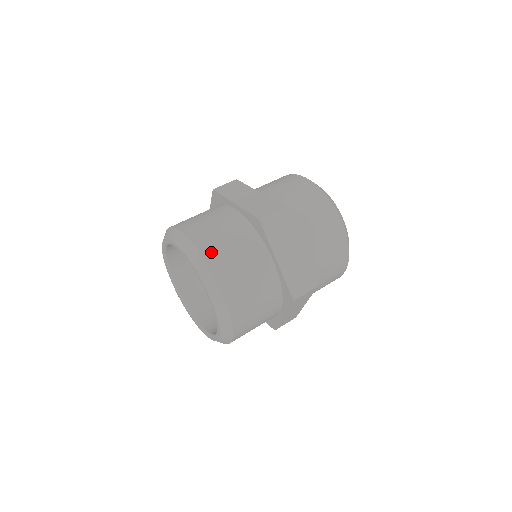
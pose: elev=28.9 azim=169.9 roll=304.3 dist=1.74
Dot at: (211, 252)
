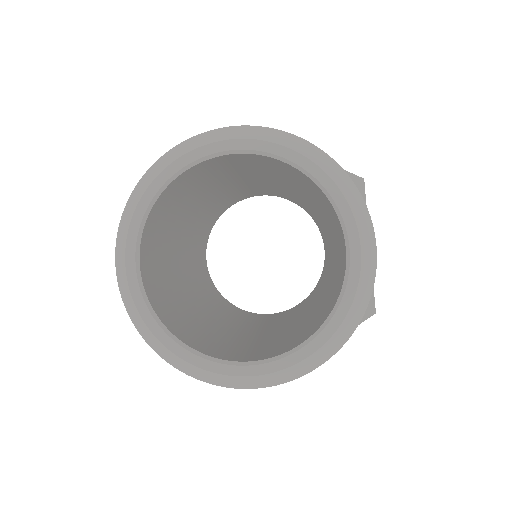
Dot at: occluded
